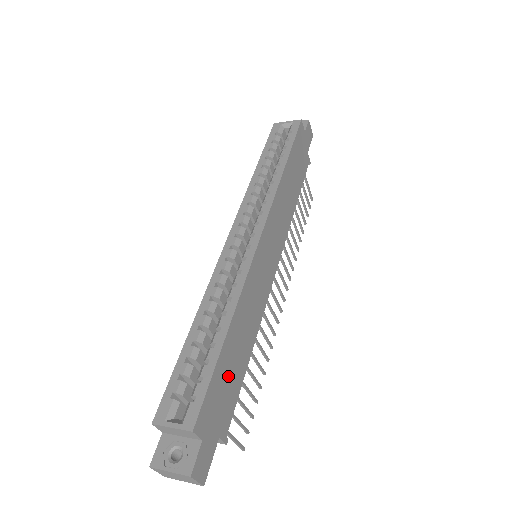
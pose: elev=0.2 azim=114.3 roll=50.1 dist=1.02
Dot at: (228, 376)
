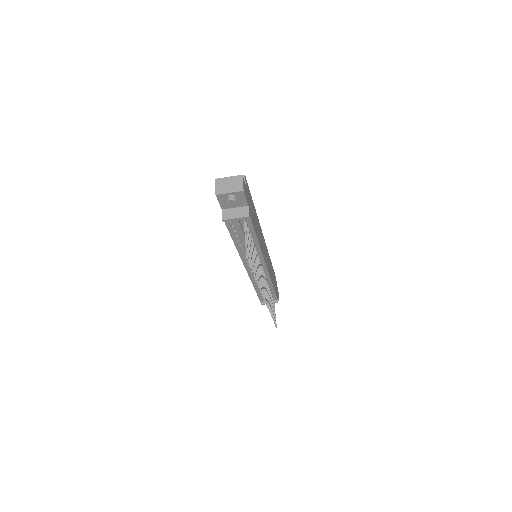
Dot at: occluded
